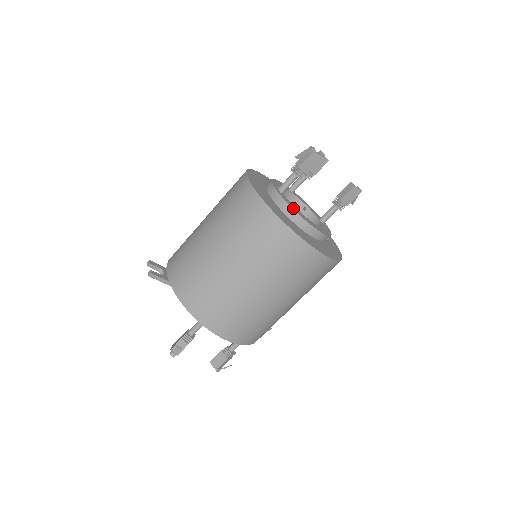
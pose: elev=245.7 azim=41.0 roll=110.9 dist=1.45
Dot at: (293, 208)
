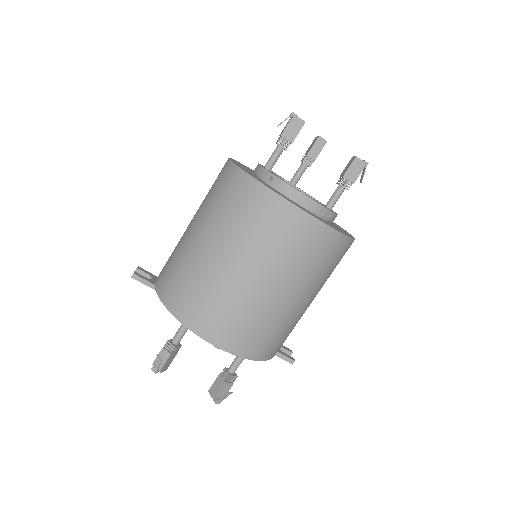
Dot at: (275, 175)
